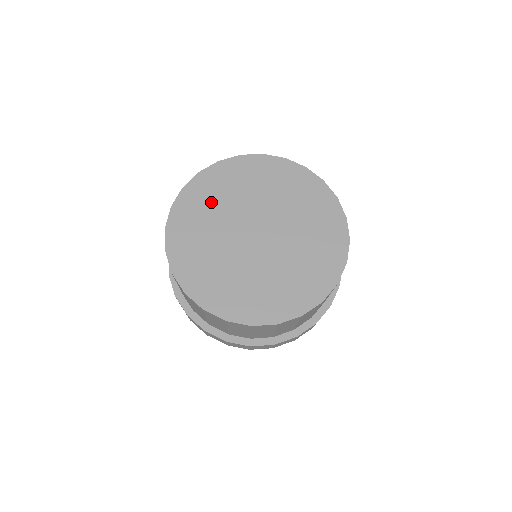
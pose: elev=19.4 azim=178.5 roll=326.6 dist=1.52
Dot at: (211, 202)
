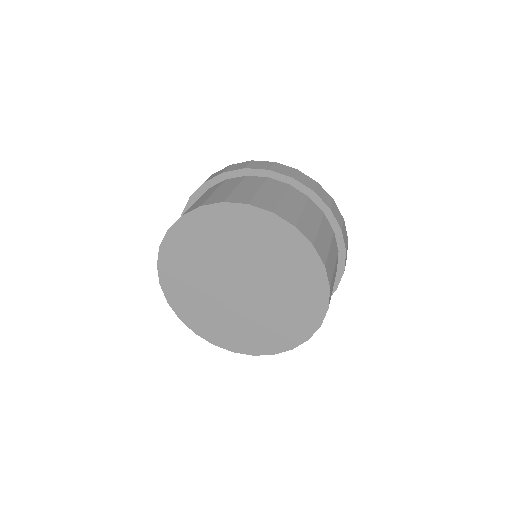
Dot at: (232, 235)
